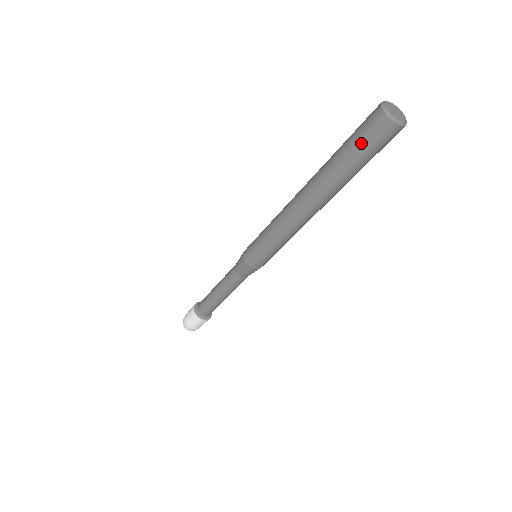
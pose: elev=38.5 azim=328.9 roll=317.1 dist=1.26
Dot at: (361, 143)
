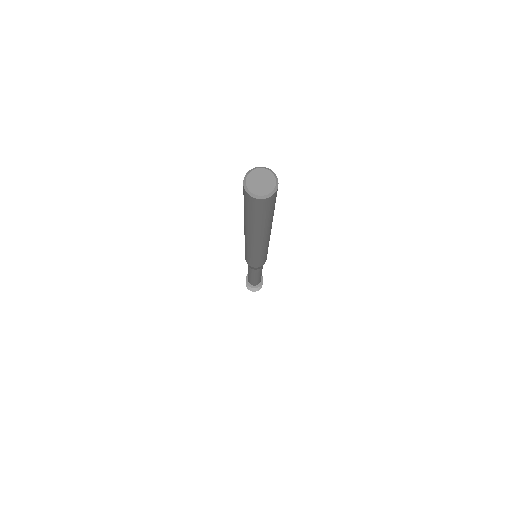
Dot at: (264, 213)
